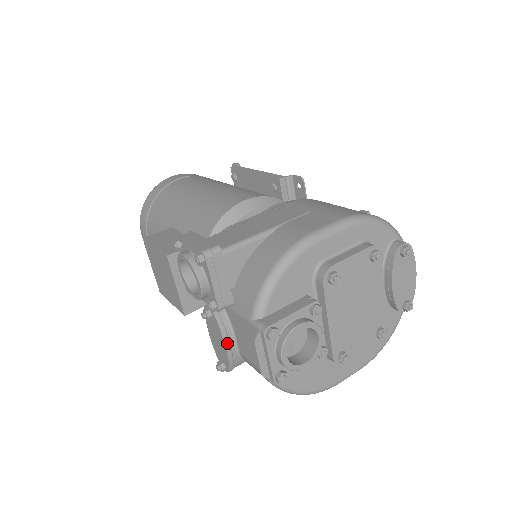
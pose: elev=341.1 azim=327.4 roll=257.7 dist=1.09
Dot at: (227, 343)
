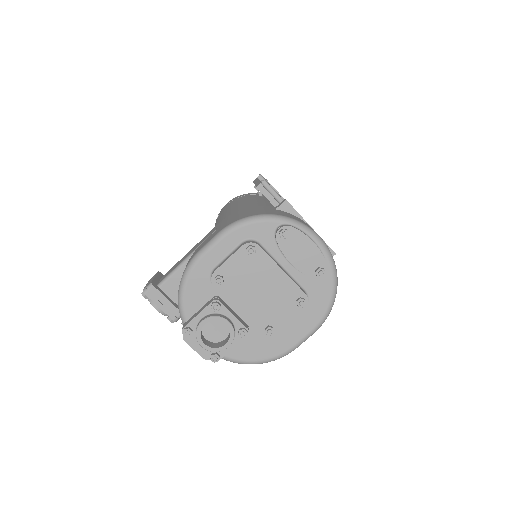
Dot at: occluded
